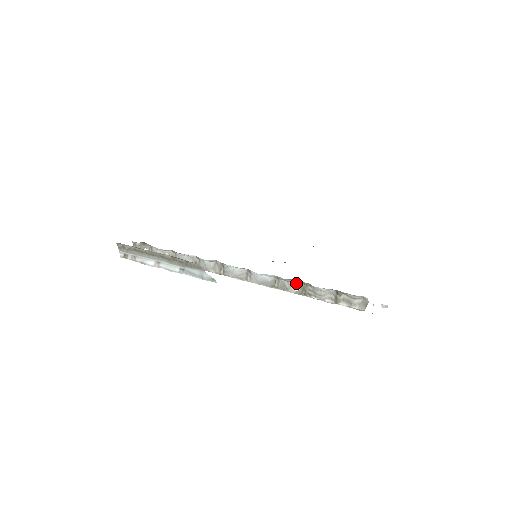
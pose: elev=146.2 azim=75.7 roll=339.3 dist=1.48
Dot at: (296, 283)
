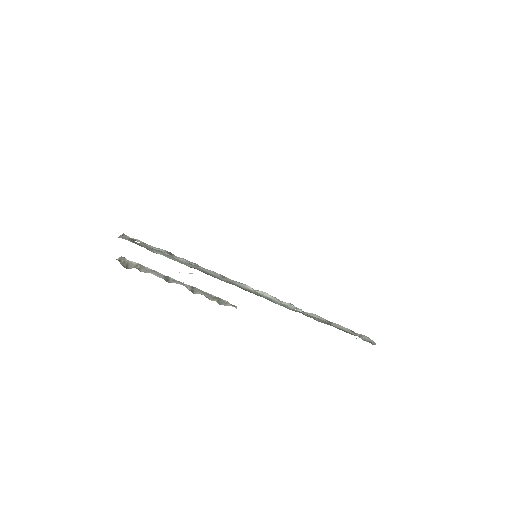
Dot at: (294, 310)
